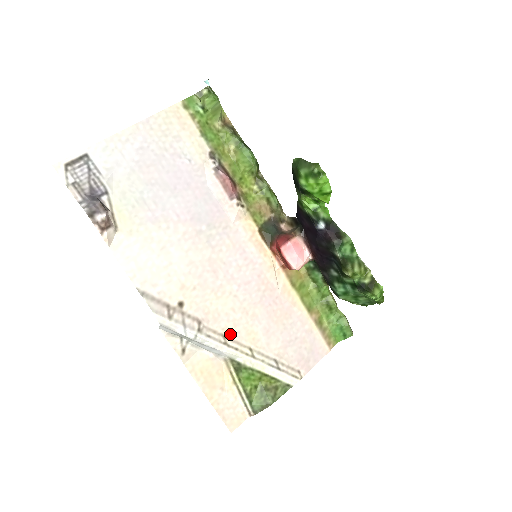
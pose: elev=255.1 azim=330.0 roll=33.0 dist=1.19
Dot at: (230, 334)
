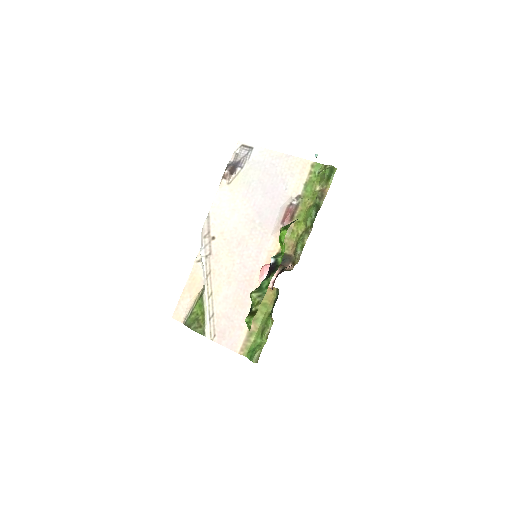
Dot at: (213, 275)
